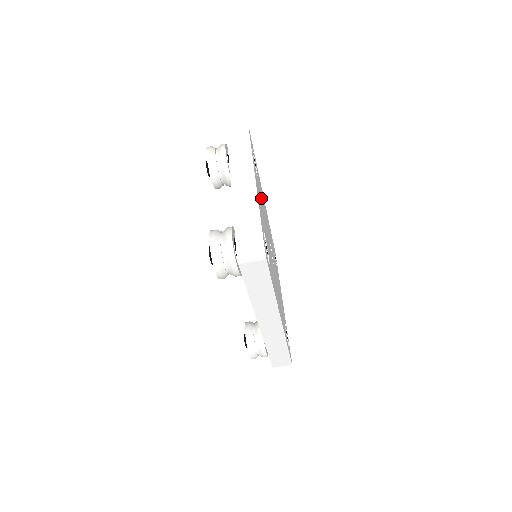
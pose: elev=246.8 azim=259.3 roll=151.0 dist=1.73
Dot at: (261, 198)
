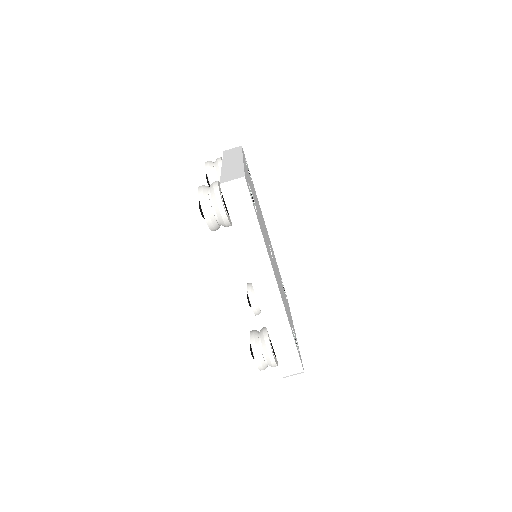
Dot at: (256, 199)
